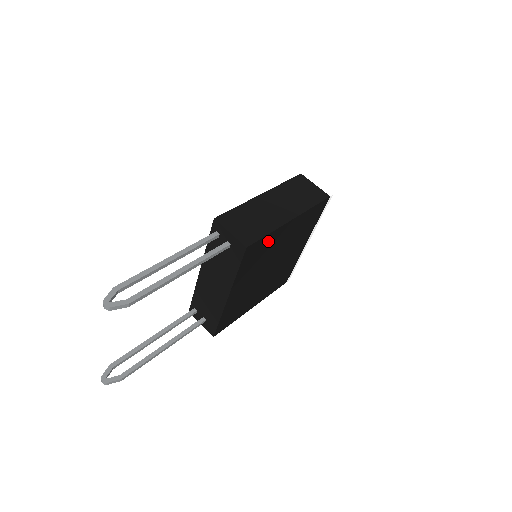
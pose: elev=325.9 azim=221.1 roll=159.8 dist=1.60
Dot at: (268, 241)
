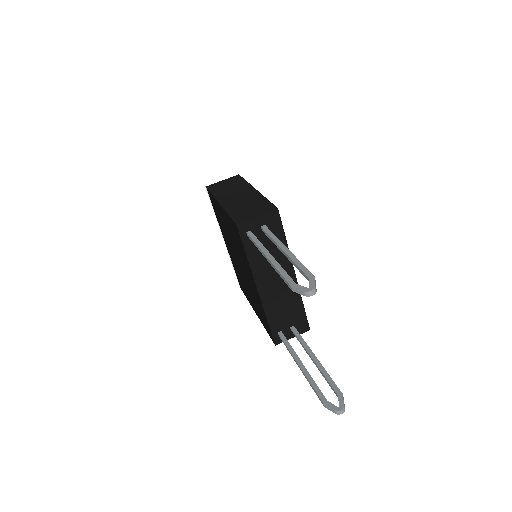
Dot at: occluded
